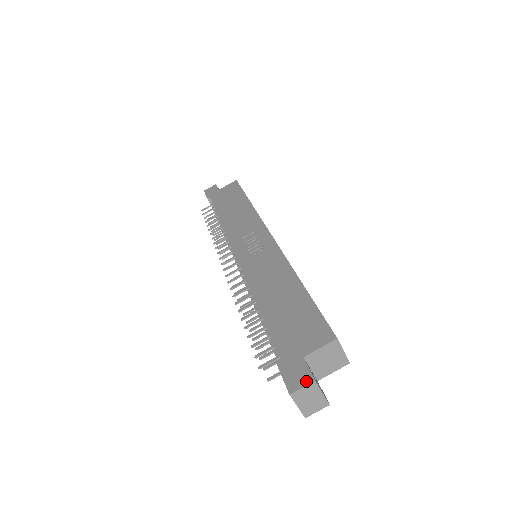
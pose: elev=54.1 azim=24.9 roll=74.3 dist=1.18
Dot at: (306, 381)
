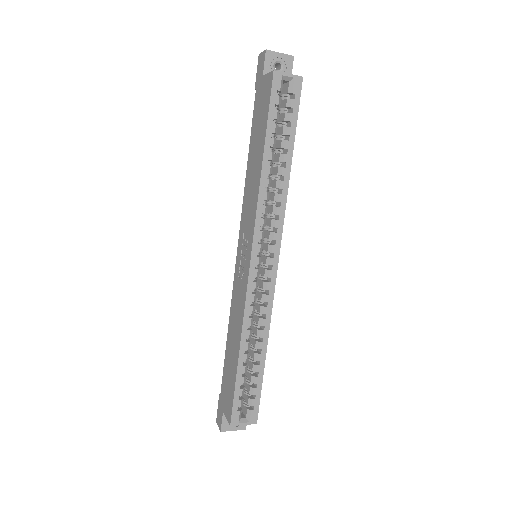
Dot at: (219, 426)
